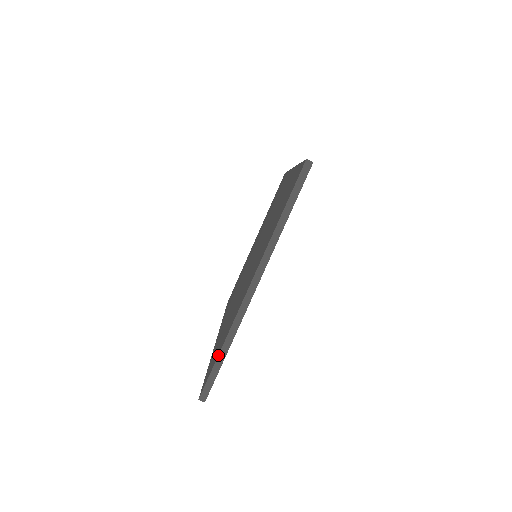
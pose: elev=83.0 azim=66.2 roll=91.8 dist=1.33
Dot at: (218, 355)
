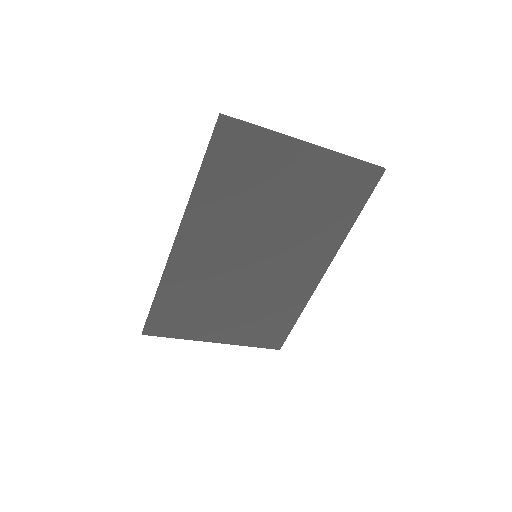
Dot at: (257, 125)
